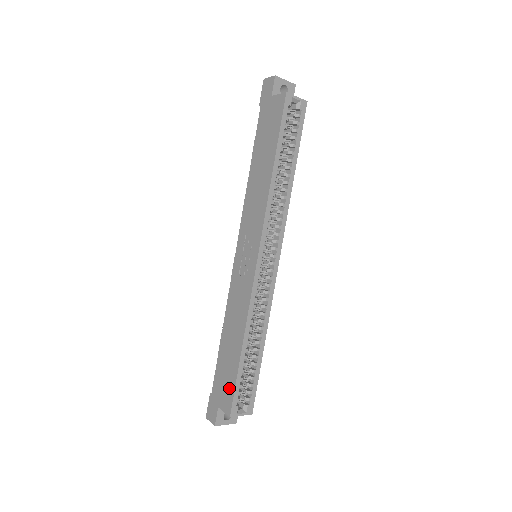
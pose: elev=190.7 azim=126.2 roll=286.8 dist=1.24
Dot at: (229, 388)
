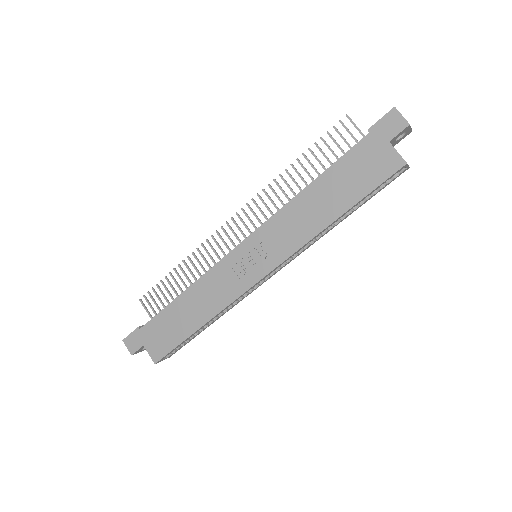
Dot at: (166, 344)
